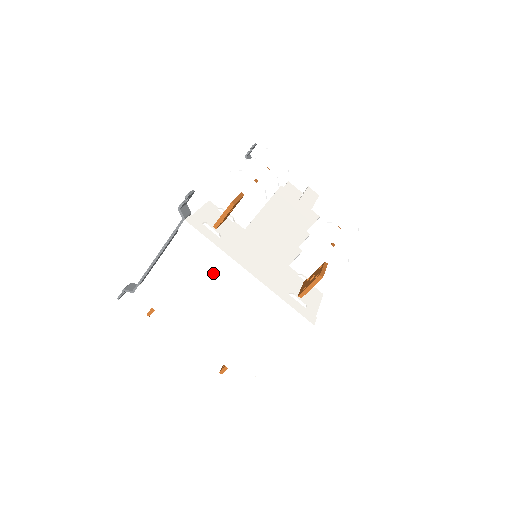
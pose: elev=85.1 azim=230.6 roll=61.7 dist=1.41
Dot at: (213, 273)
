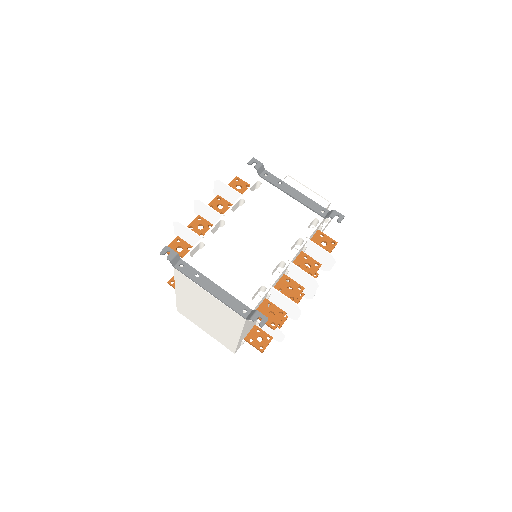
Dot at: (225, 321)
